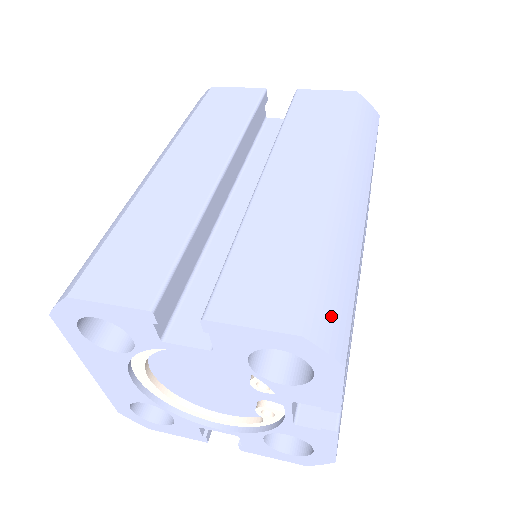
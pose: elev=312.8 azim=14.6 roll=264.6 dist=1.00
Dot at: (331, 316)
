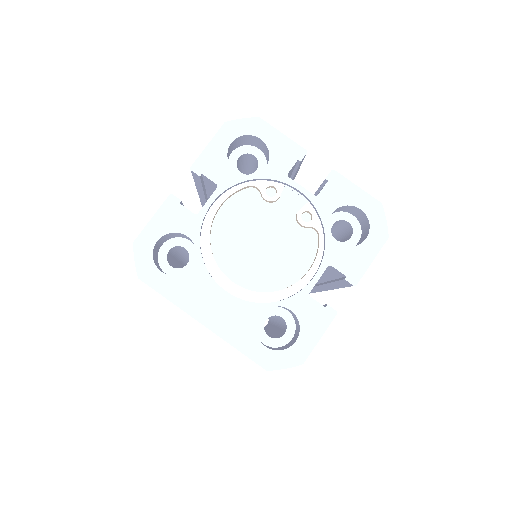
Dot at: occluded
